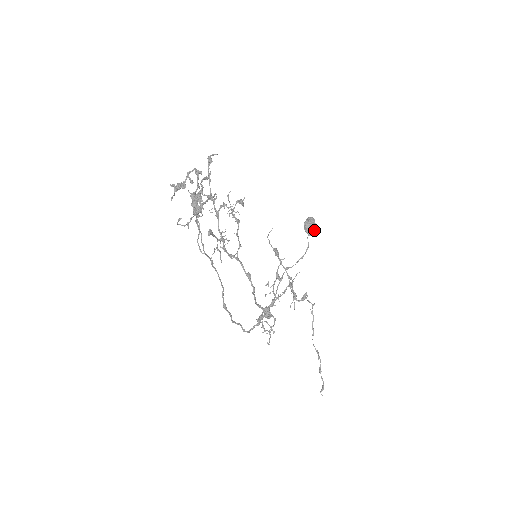
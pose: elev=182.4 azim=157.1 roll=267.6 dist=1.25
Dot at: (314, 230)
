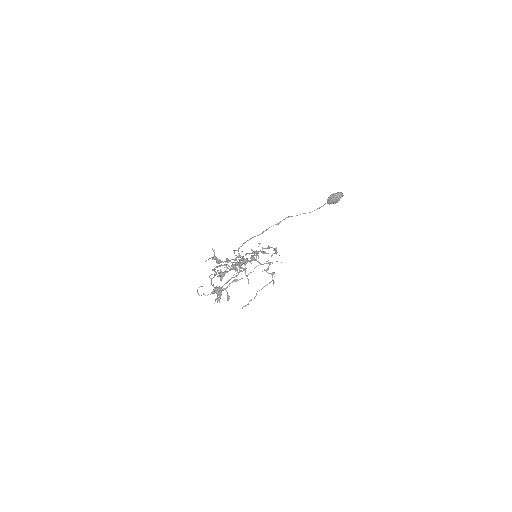
Dot at: occluded
